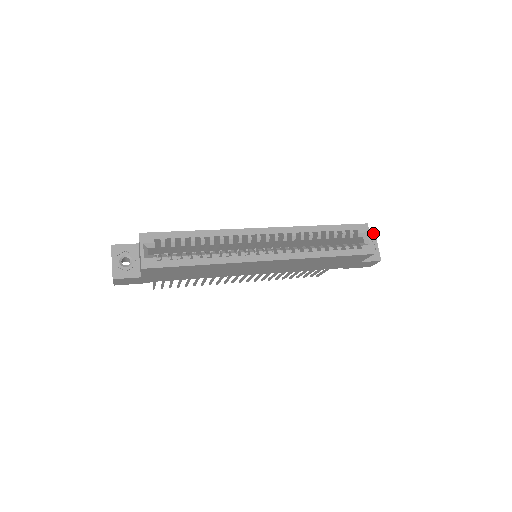
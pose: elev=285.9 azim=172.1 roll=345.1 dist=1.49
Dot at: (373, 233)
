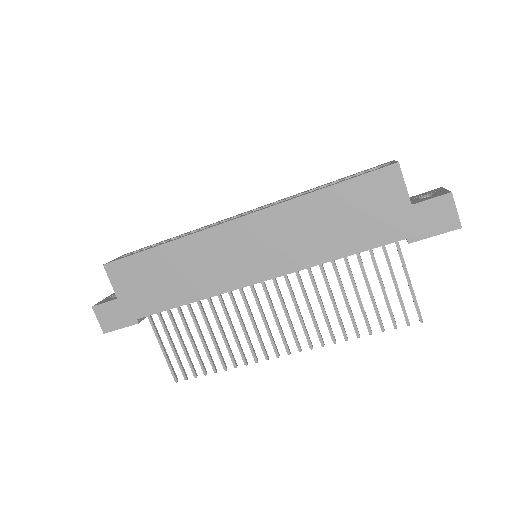
Dot at: (438, 188)
